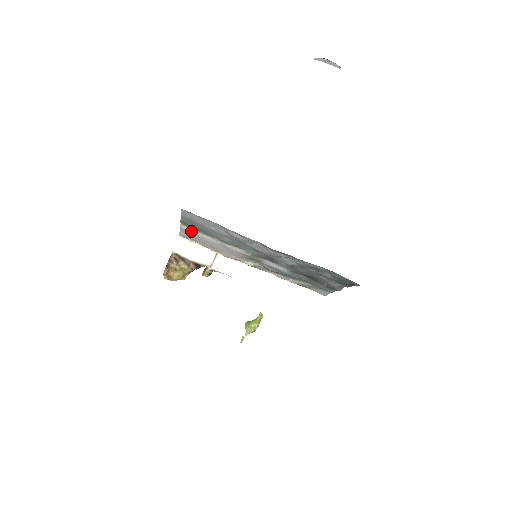
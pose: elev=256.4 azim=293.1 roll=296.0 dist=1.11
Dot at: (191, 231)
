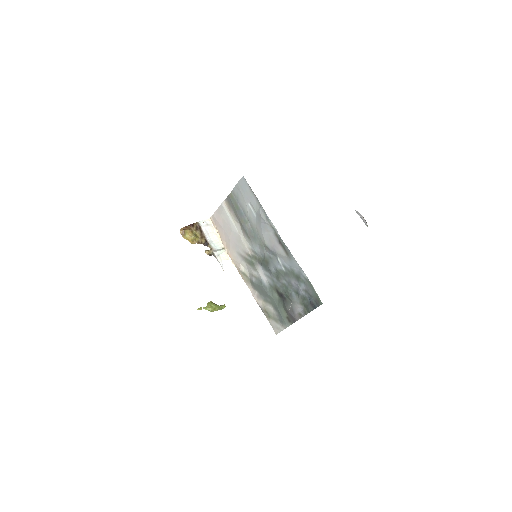
Dot at: (226, 211)
